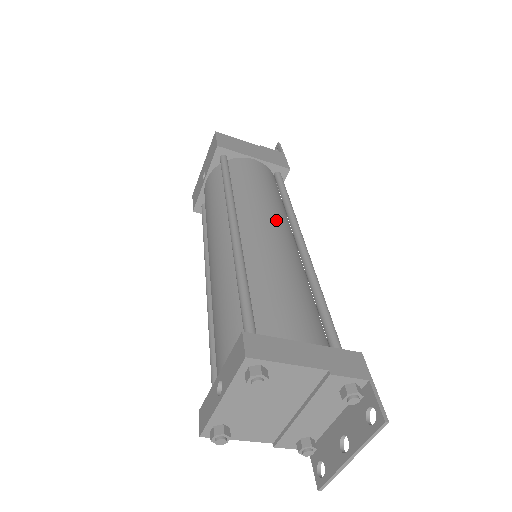
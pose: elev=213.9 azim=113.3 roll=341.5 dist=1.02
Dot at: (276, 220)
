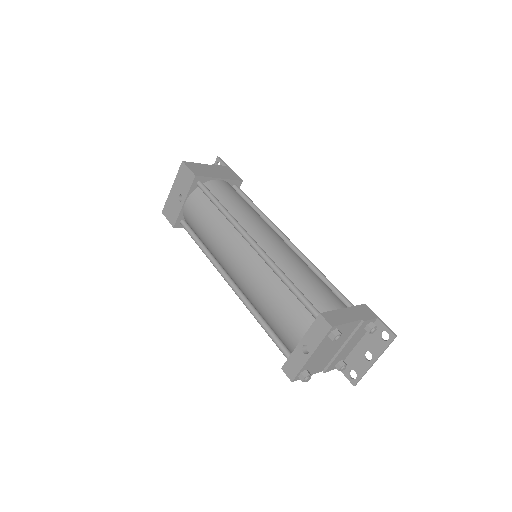
Dot at: (270, 229)
